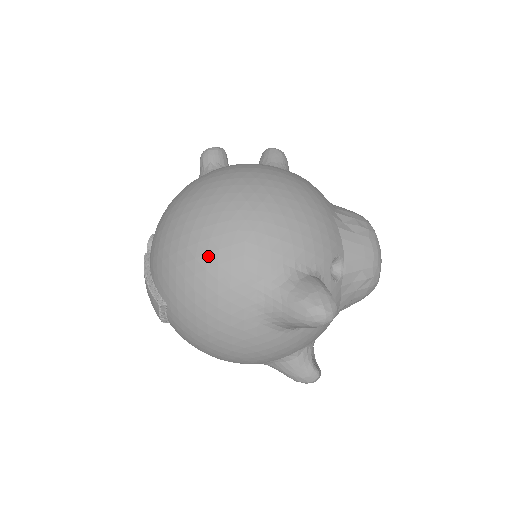
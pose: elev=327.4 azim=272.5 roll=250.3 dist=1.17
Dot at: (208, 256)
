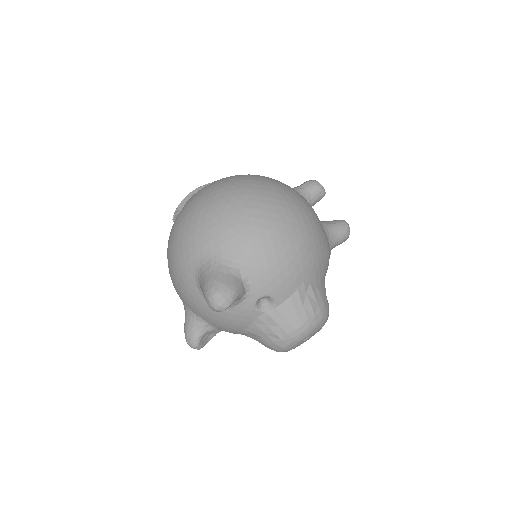
Dot at: (216, 209)
